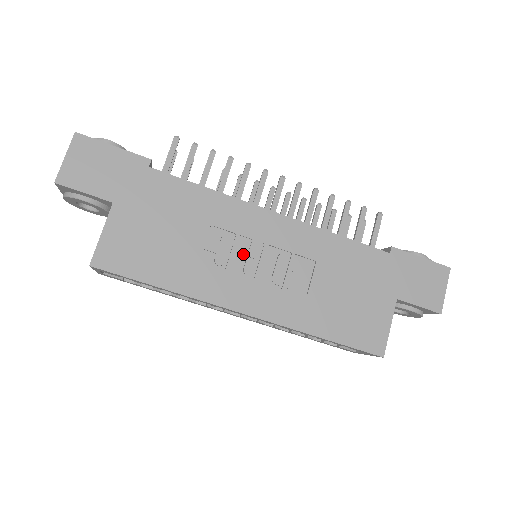
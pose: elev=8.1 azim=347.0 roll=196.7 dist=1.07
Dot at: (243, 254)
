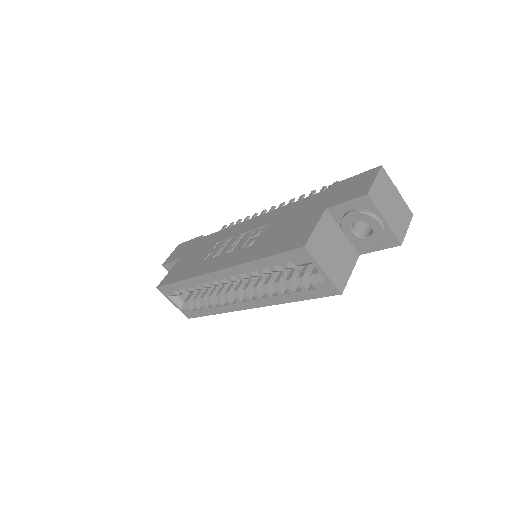
Dot at: occluded
